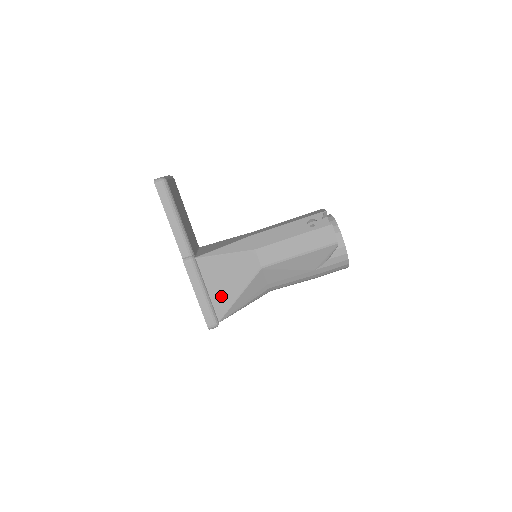
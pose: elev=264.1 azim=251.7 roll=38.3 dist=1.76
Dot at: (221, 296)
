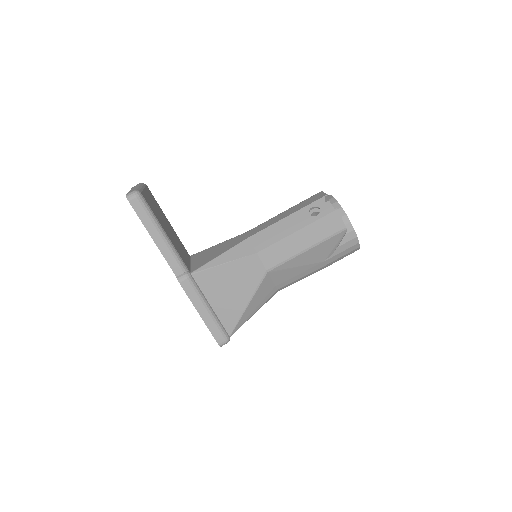
Dot at: (227, 309)
